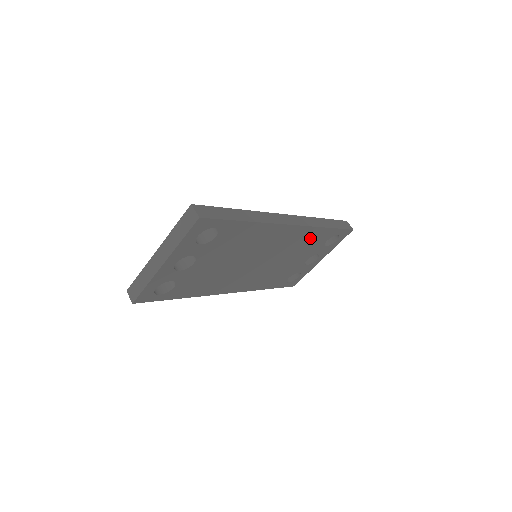
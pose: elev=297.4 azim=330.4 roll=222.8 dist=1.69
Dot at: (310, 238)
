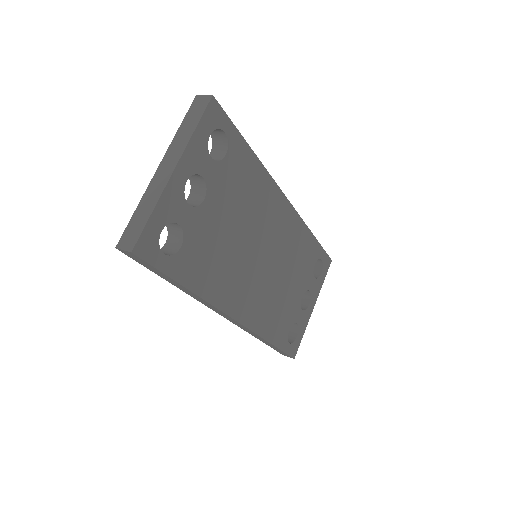
Dot at: (301, 245)
